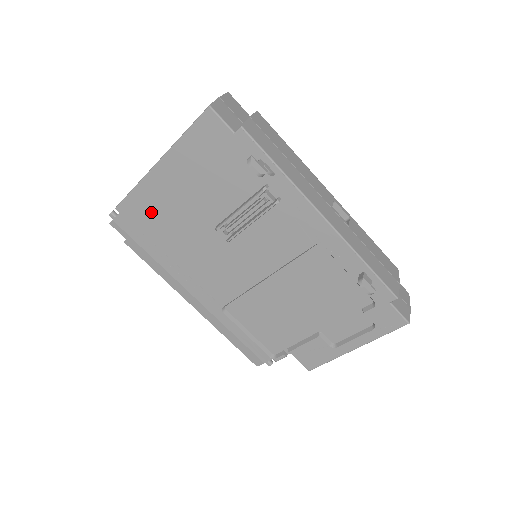
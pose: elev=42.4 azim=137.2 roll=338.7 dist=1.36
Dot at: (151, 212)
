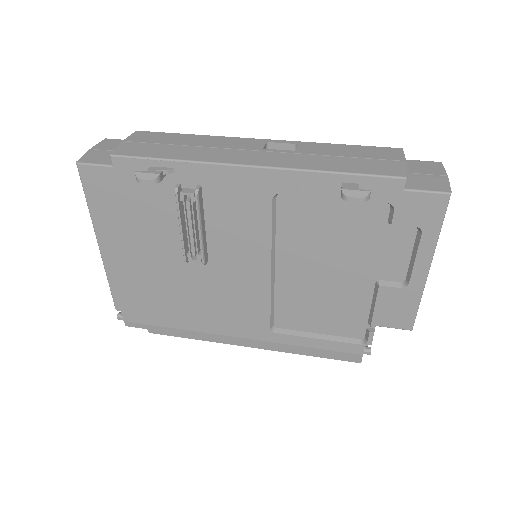
Dot at: (137, 291)
